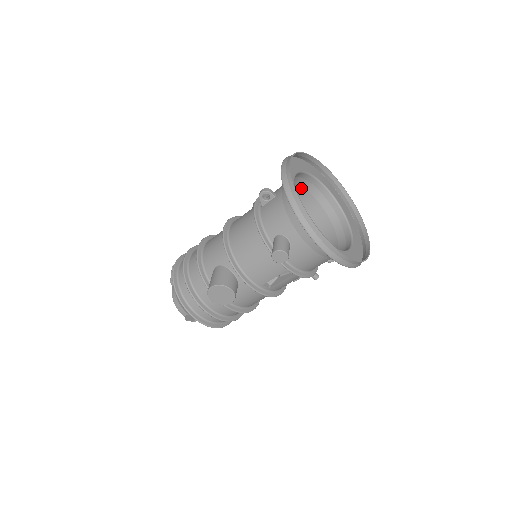
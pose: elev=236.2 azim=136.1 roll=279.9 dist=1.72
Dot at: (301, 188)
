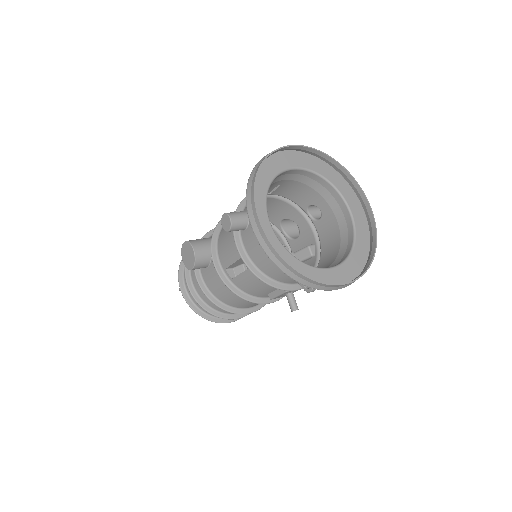
Dot at: (327, 205)
